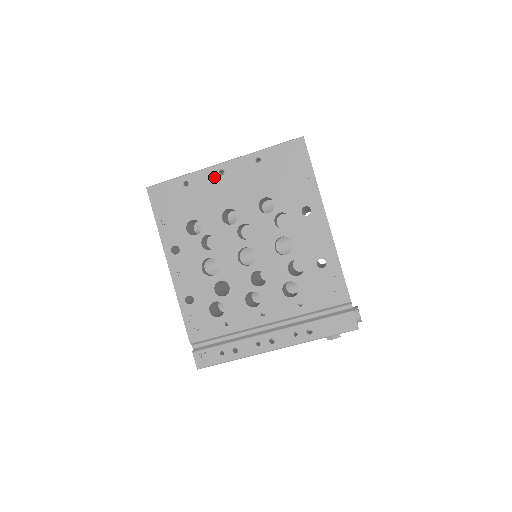
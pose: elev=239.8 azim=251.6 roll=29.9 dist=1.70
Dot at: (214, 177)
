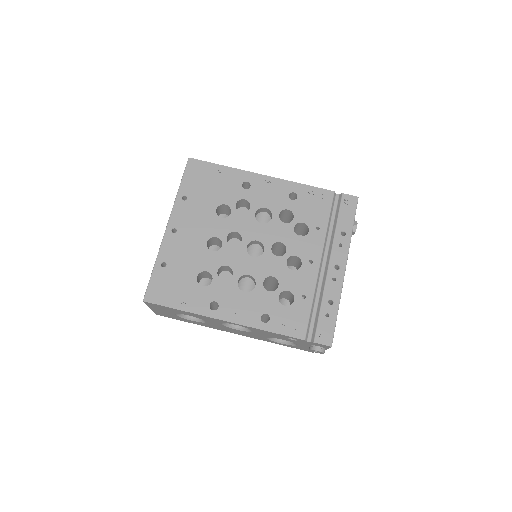
Dot at: (174, 238)
